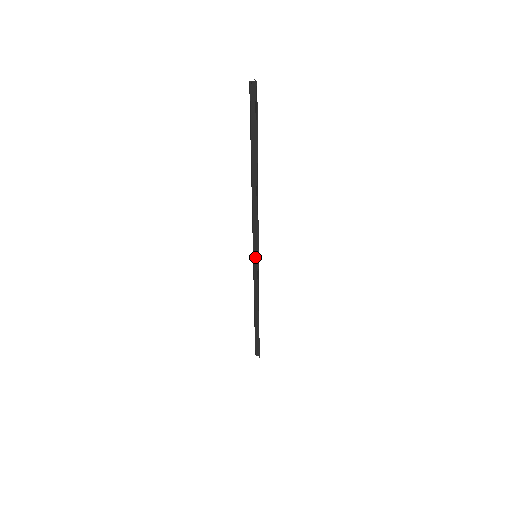
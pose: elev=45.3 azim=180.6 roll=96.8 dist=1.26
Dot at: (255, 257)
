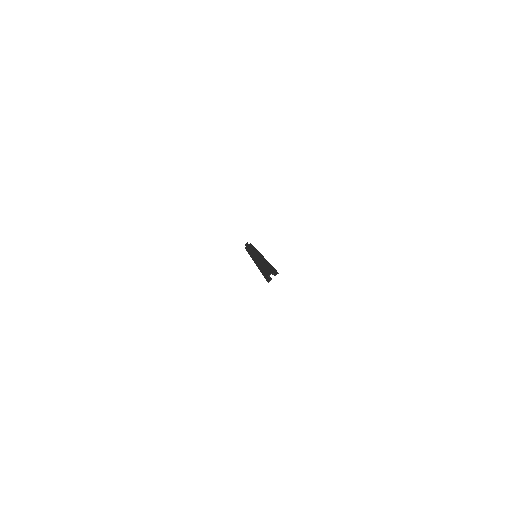
Dot at: occluded
